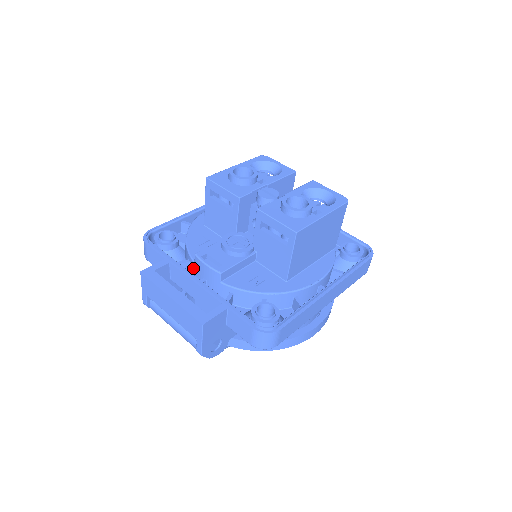
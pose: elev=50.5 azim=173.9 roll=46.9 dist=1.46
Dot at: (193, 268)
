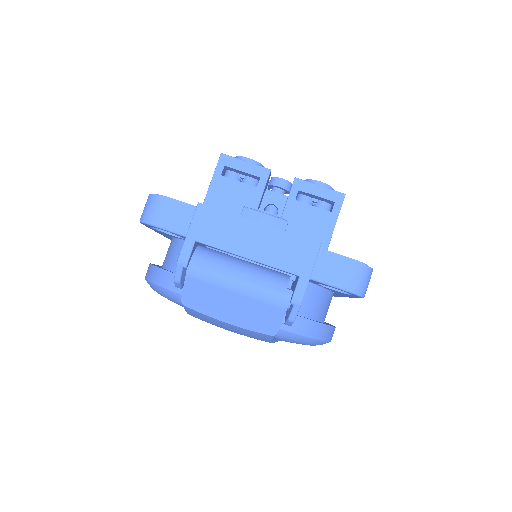
Dot at: occluded
